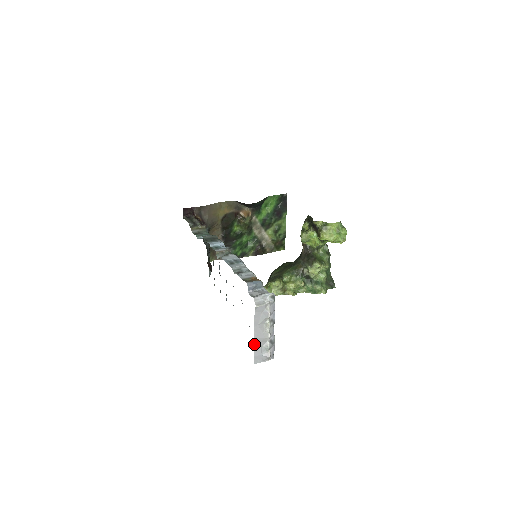
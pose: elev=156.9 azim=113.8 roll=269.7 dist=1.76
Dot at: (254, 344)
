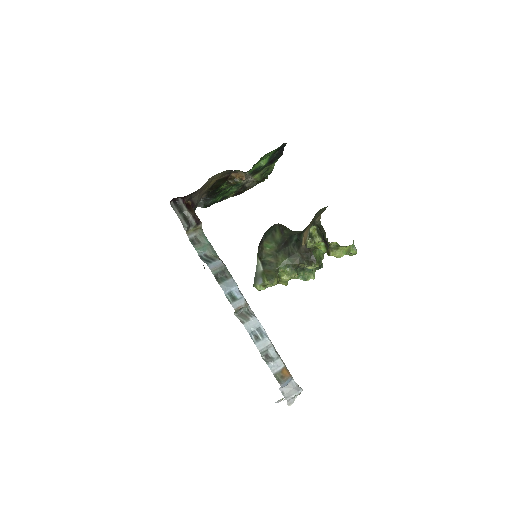
Dot at: occluded
